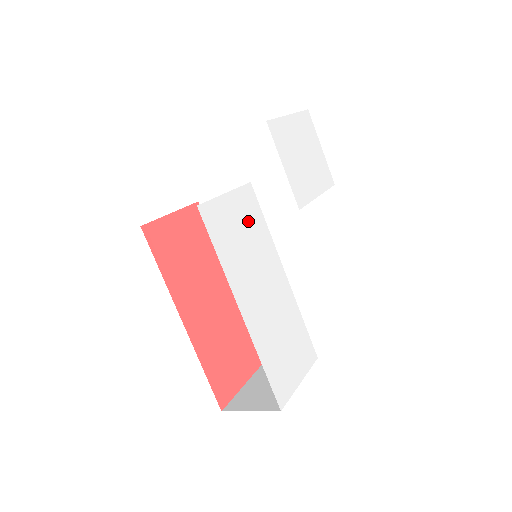
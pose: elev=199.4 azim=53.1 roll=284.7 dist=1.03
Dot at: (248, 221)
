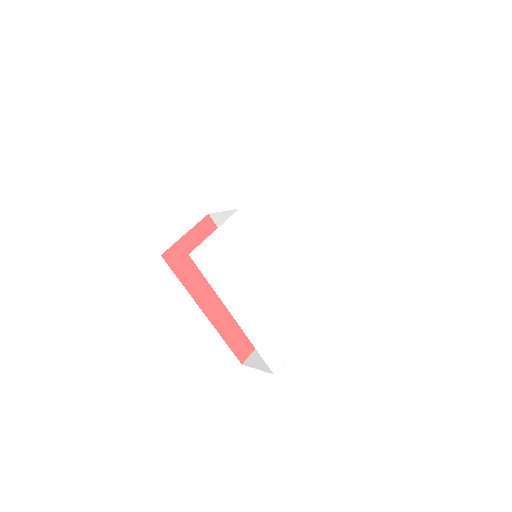
Dot at: (238, 244)
